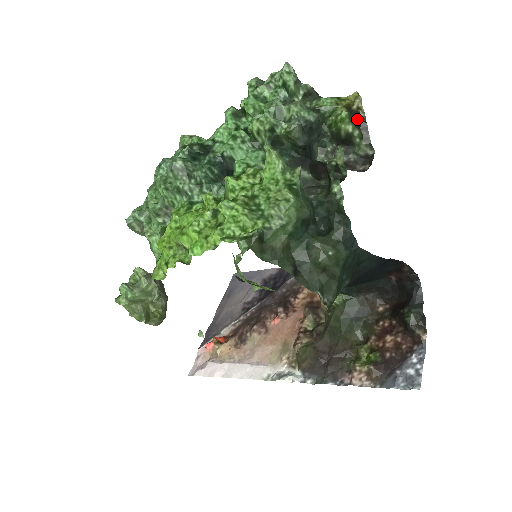
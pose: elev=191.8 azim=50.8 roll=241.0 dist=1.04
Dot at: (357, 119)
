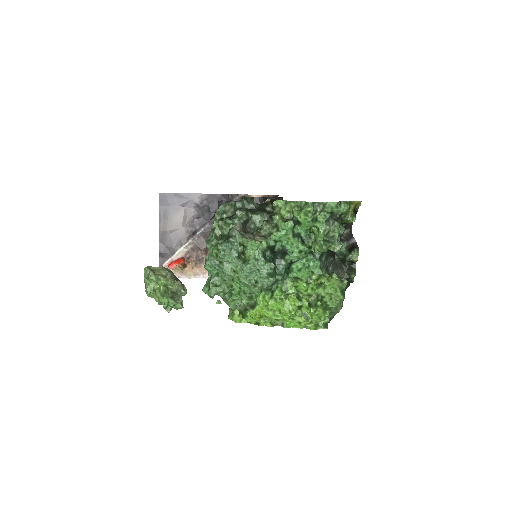
Dot at: (355, 212)
